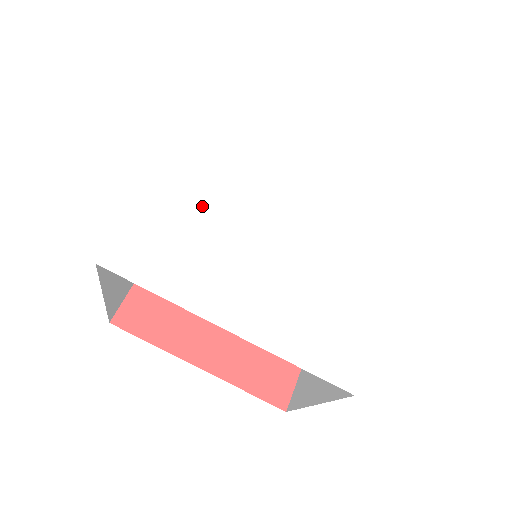
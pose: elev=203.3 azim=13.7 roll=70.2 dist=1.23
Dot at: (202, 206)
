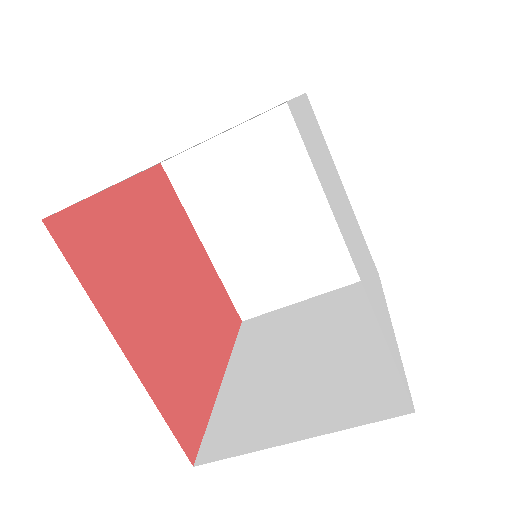
Dot at: (321, 156)
